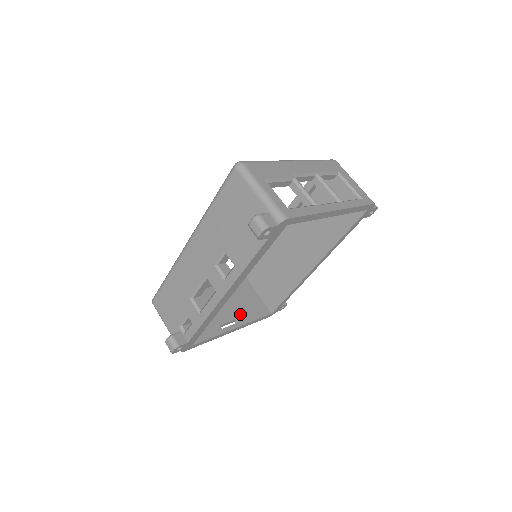
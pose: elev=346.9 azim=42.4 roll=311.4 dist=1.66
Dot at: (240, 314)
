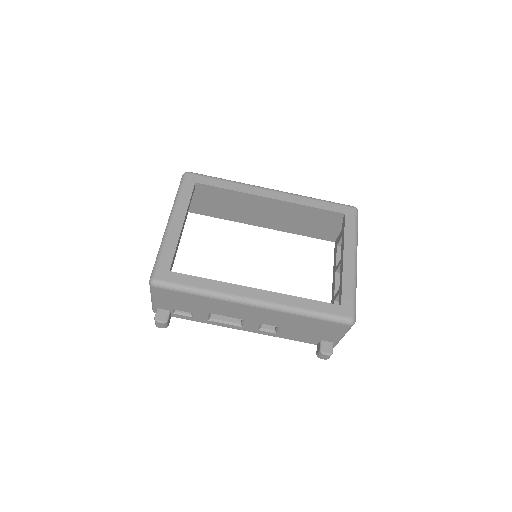
Dot at: occluded
